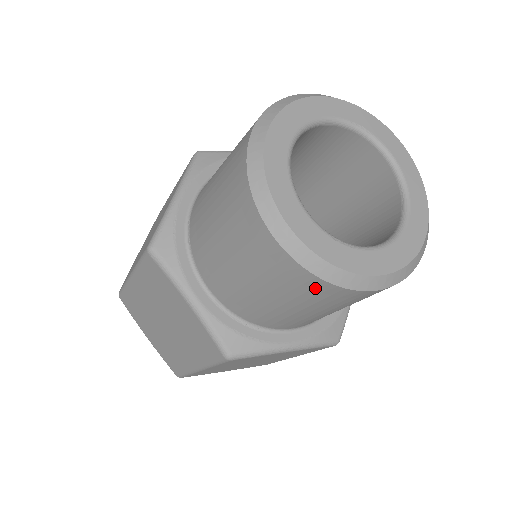
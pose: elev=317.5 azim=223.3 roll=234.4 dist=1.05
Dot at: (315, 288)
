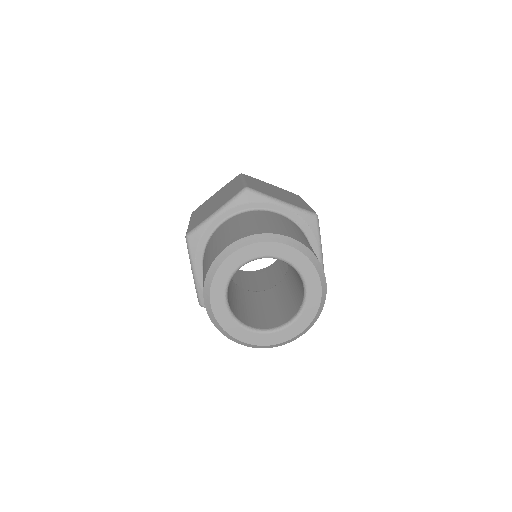
Dot at: occluded
